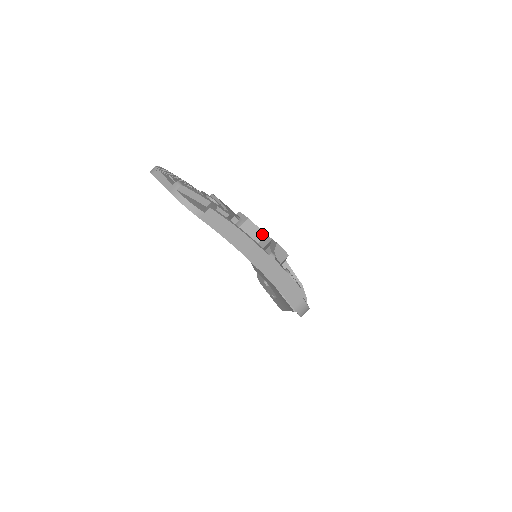
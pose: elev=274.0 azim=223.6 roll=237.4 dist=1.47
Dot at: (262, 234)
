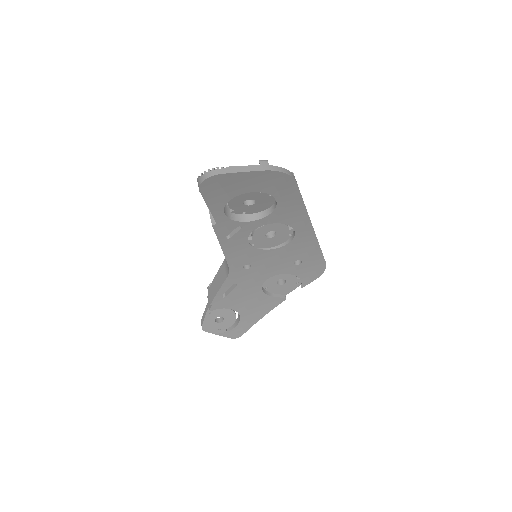
Dot at: occluded
